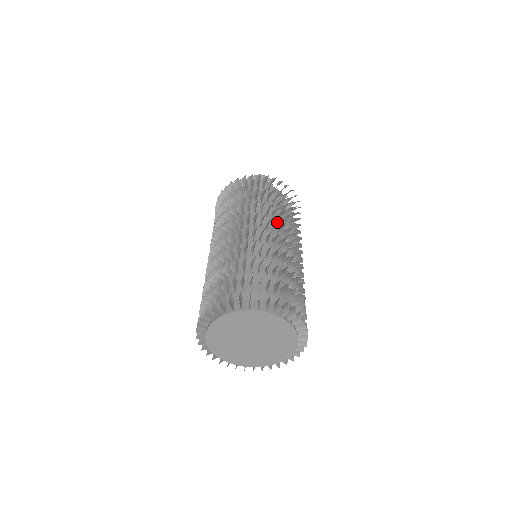
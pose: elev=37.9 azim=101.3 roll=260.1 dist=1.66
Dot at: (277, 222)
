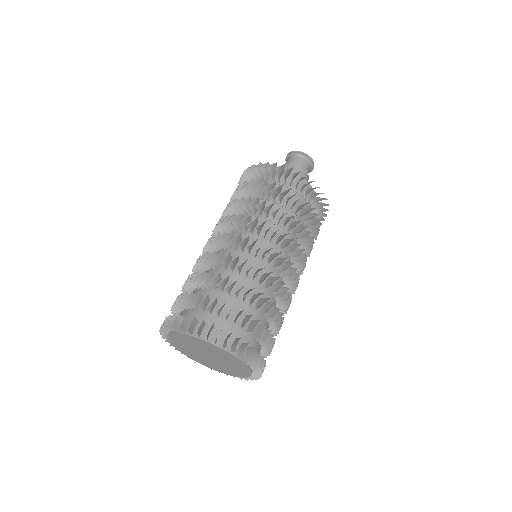
Dot at: occluded
